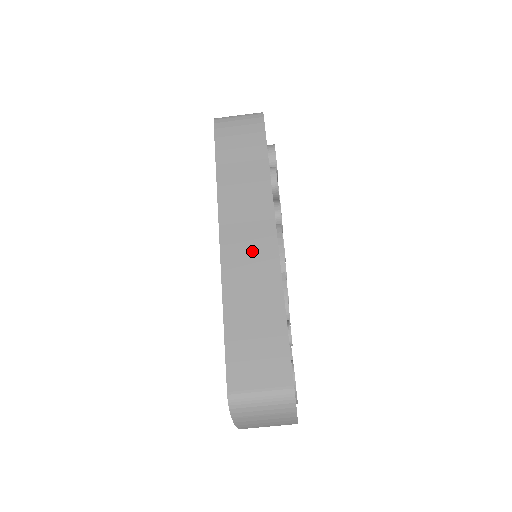
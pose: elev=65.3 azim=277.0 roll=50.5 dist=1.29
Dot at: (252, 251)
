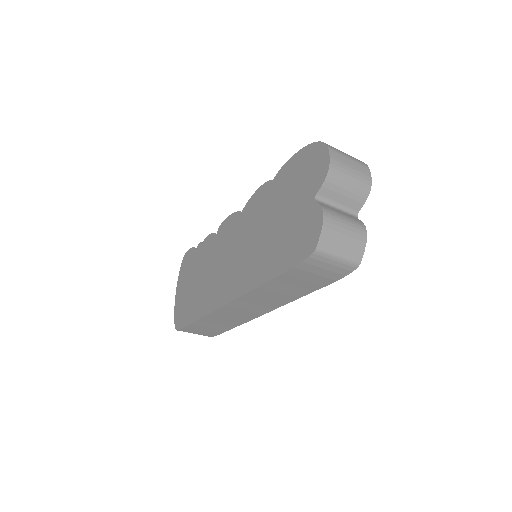
Dot at: (243, 312)
